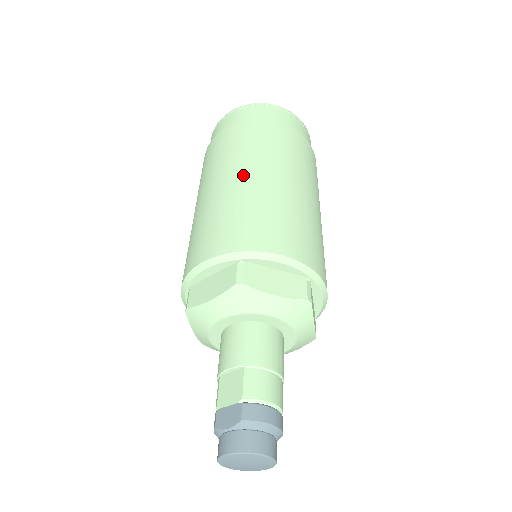
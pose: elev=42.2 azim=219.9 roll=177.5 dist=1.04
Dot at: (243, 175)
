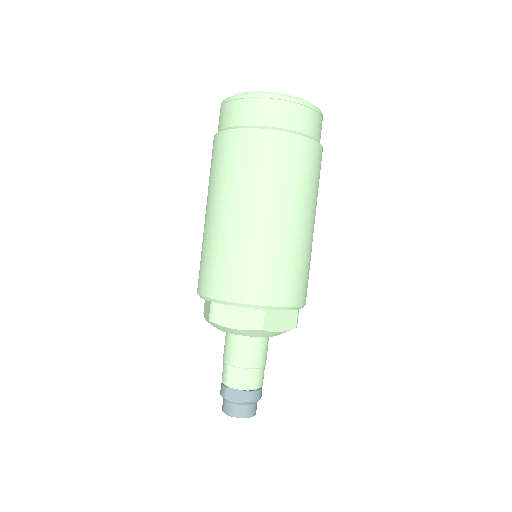
Dot at: (272, 217)
